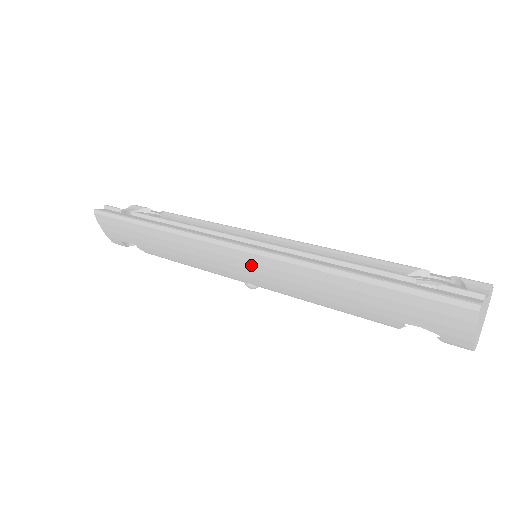
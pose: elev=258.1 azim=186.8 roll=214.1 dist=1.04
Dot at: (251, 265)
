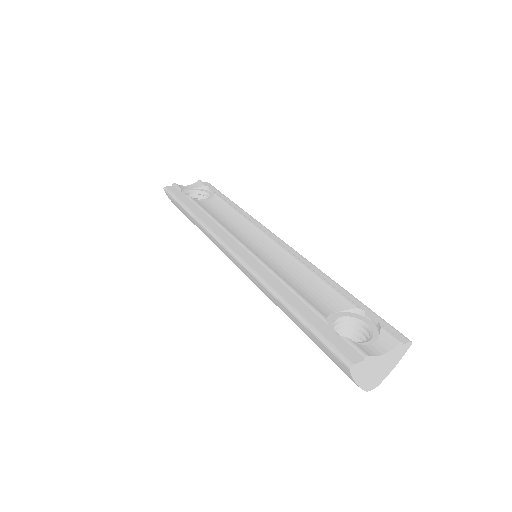
Dot at: (240, 268)
